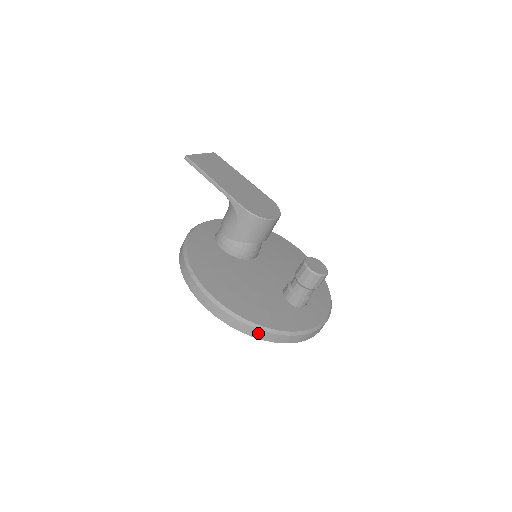
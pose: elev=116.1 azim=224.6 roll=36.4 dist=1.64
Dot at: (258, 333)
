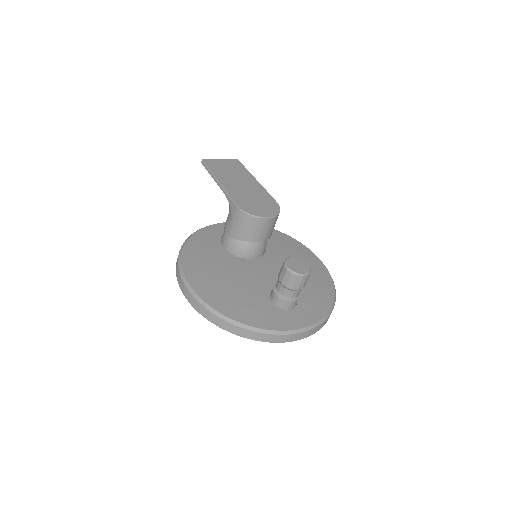
Dot at: (225, 324)
